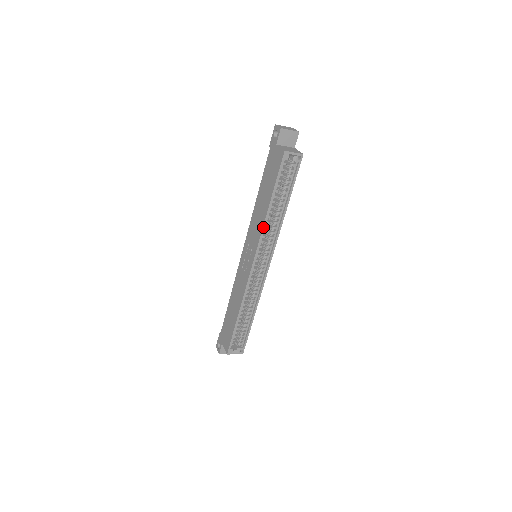
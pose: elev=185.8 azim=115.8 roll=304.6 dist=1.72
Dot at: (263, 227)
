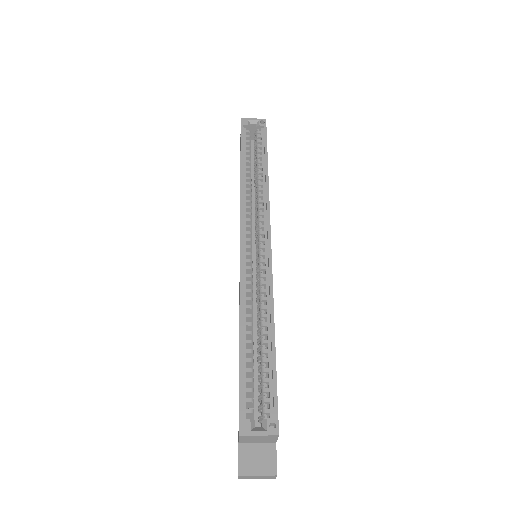
Dot at: (241, 192)
